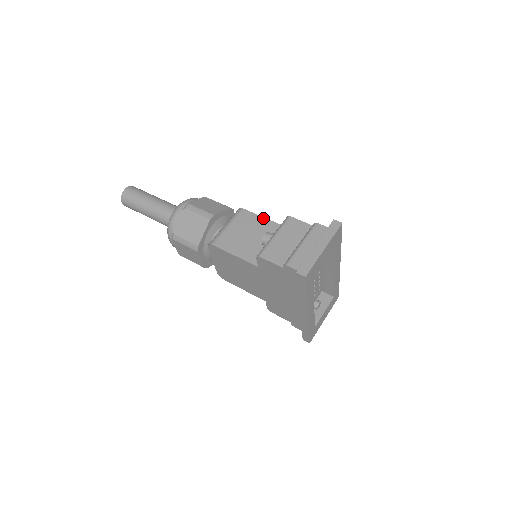
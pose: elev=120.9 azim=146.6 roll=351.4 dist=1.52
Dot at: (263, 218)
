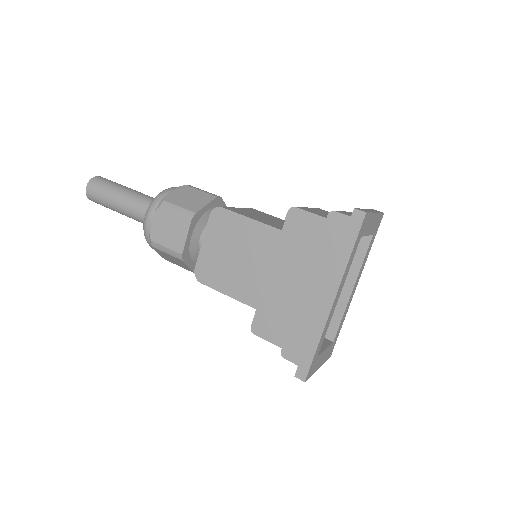
Dot at: occluded
